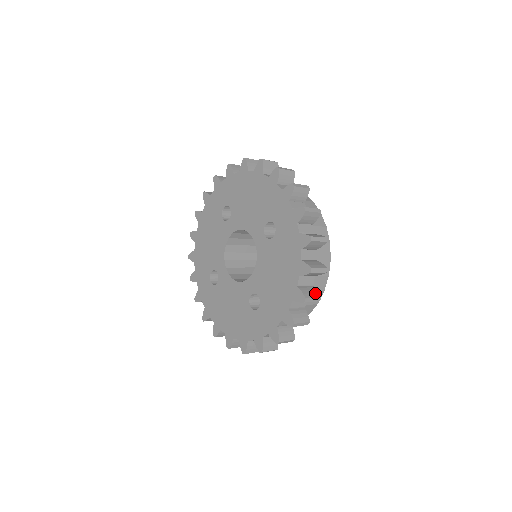
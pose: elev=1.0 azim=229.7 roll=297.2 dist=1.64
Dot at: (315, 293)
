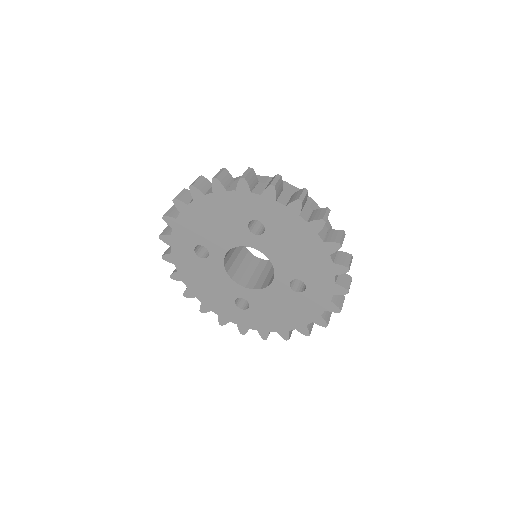
Dot at: (338, 233)
